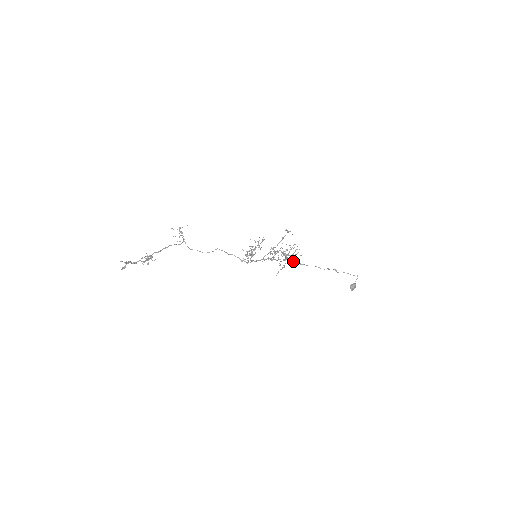
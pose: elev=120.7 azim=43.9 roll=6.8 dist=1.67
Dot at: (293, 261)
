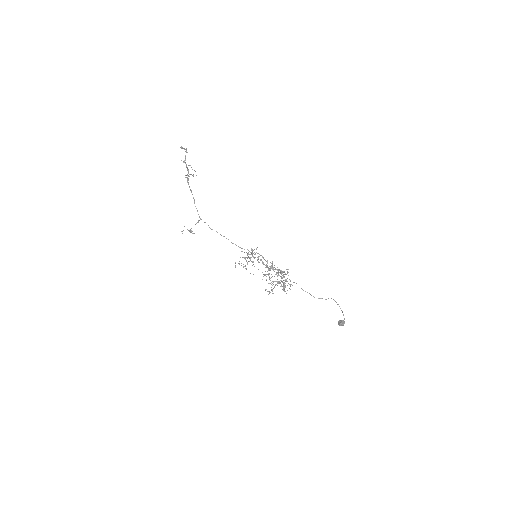
Dot at: (282, 289)
